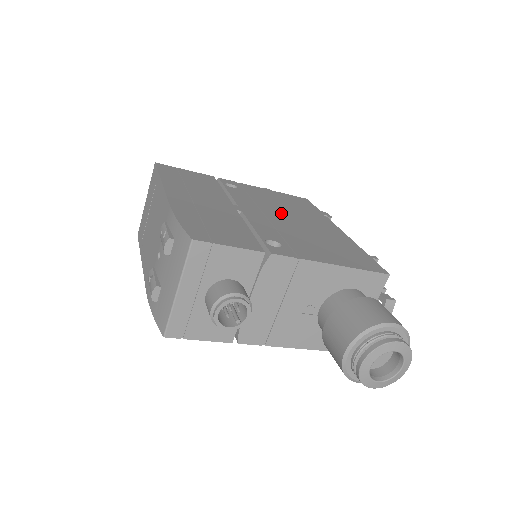
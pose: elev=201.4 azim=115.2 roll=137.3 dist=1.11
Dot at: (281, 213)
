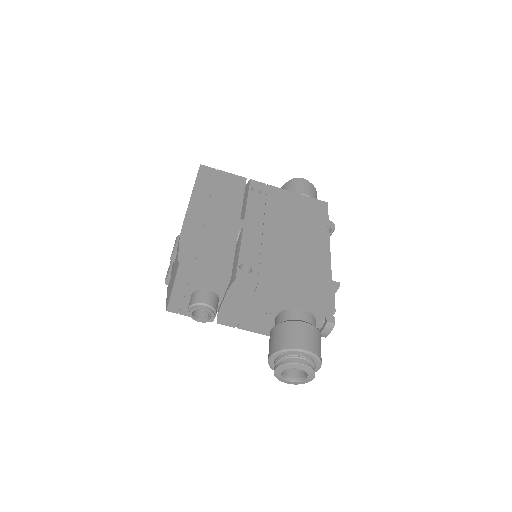
Dot at: (281, 227)
